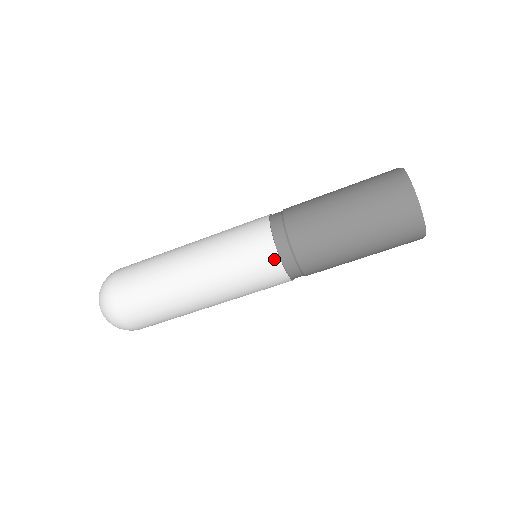
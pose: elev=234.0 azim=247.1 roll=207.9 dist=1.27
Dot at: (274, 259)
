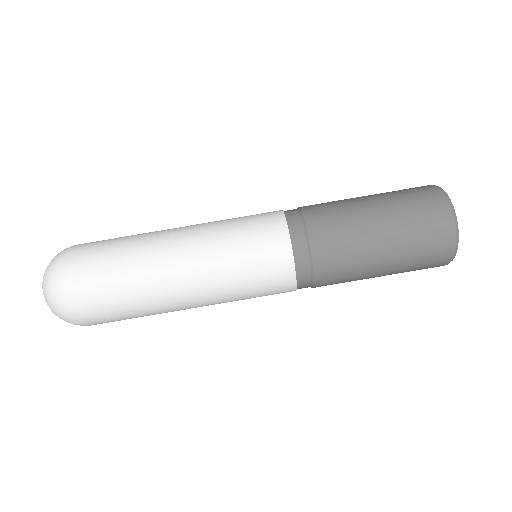
Dot at: (277, 211)
